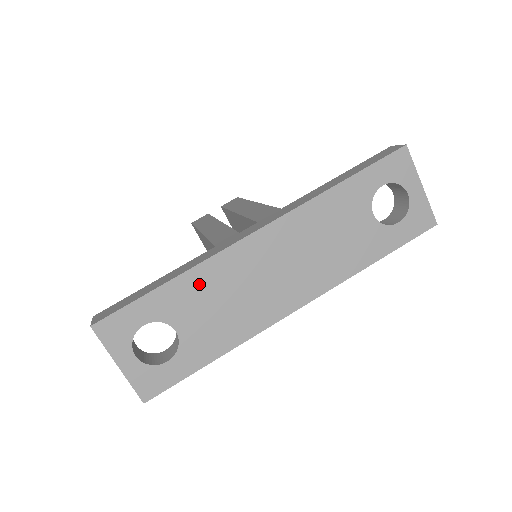
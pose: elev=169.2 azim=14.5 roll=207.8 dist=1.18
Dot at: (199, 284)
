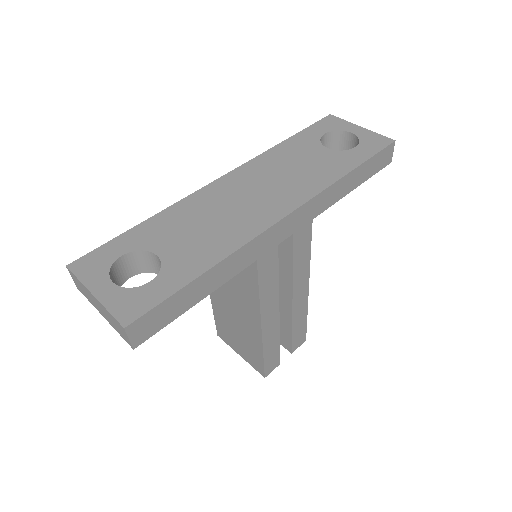
Dot at: (175, 217)
